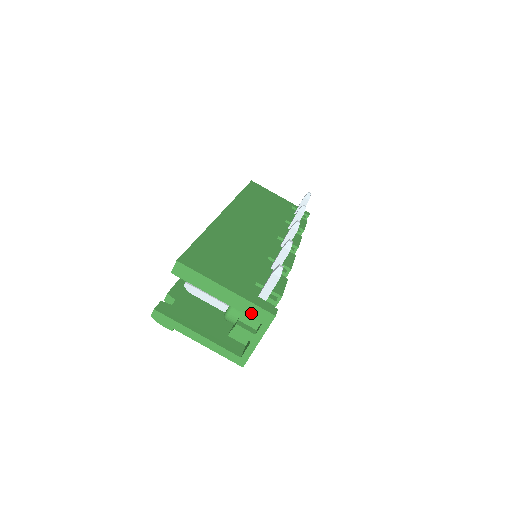
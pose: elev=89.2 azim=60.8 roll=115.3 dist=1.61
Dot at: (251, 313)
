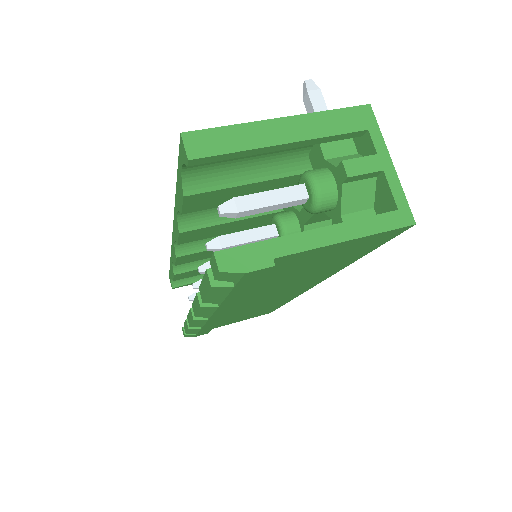
Dot at: (342, 126)
